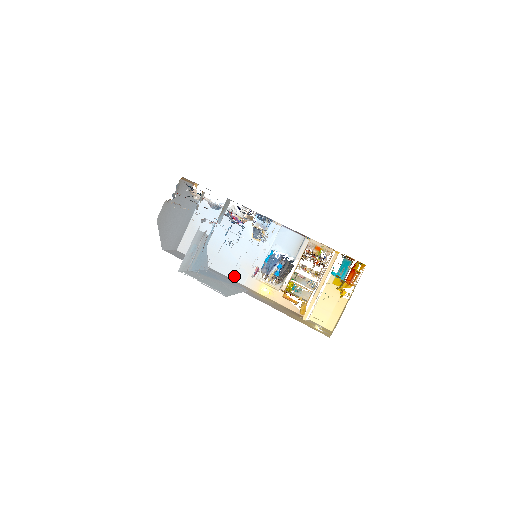
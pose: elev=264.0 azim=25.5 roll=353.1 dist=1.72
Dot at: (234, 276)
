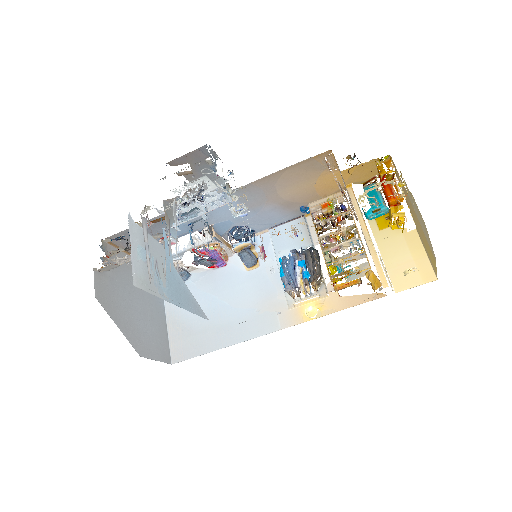
Dot at: (261, 330)
